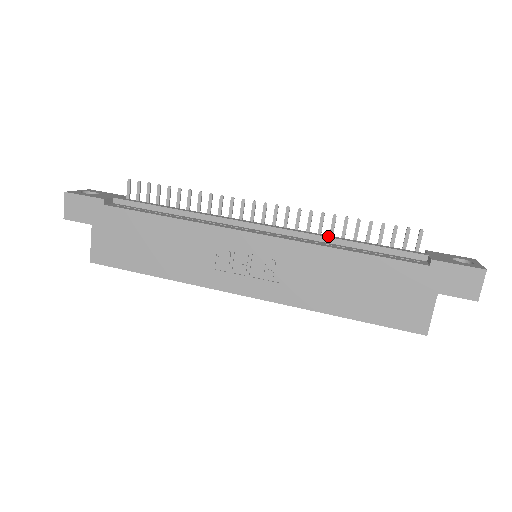
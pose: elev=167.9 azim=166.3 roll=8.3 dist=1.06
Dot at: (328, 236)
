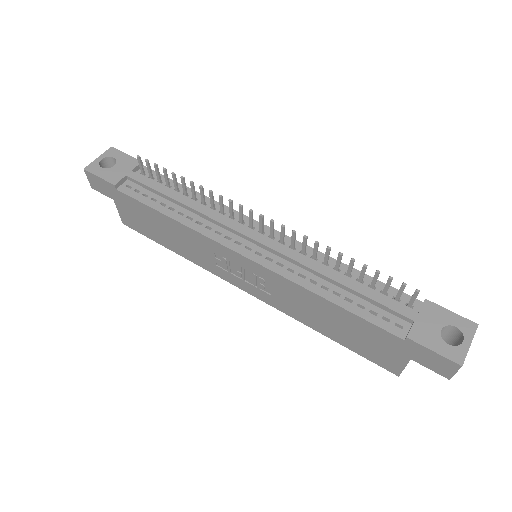
Dot at: (317, 269)
